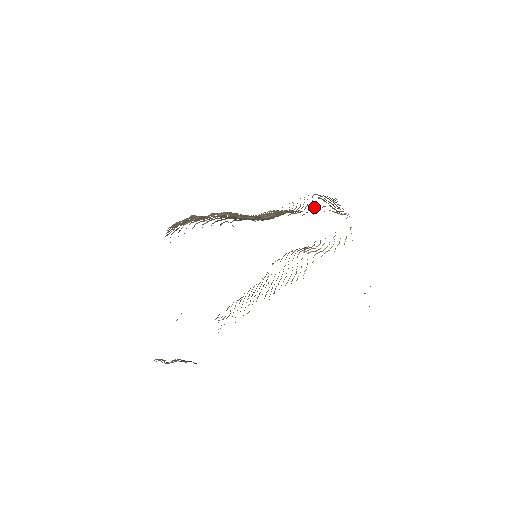
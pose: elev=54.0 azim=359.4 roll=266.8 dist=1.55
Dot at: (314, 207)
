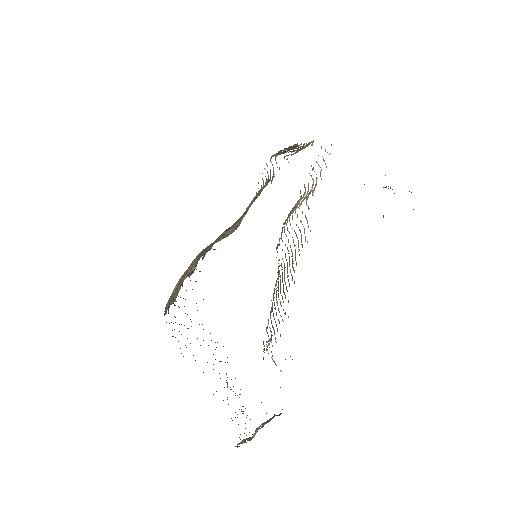
Dot at: occluded
